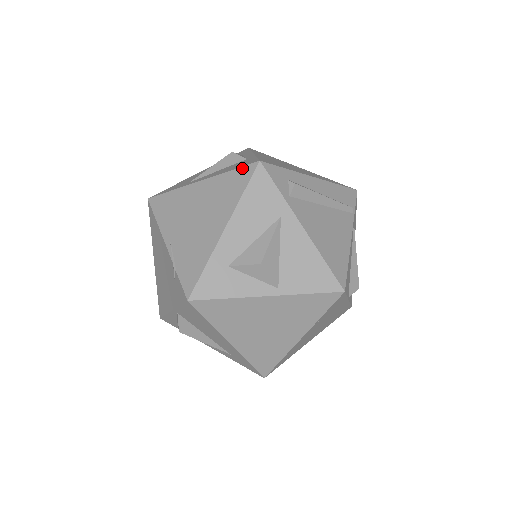
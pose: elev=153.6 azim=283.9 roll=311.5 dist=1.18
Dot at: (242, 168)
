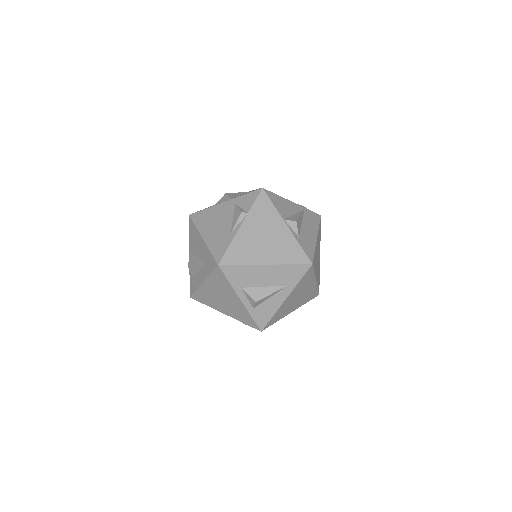
Dot at: occluded
